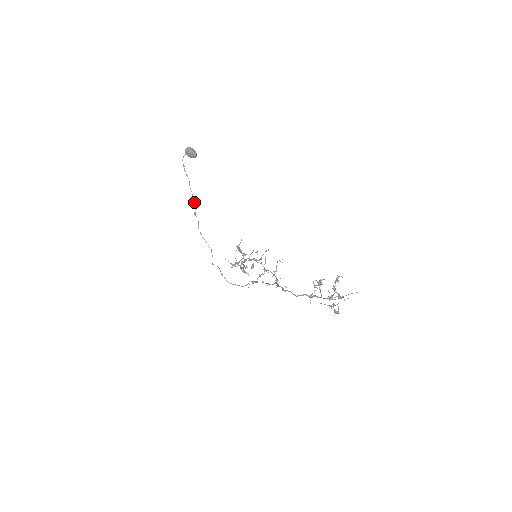
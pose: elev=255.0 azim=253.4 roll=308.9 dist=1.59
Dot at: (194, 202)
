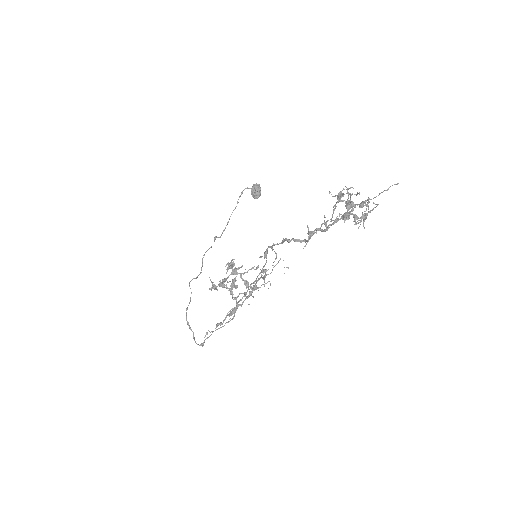
Dot at: (223, 231)
